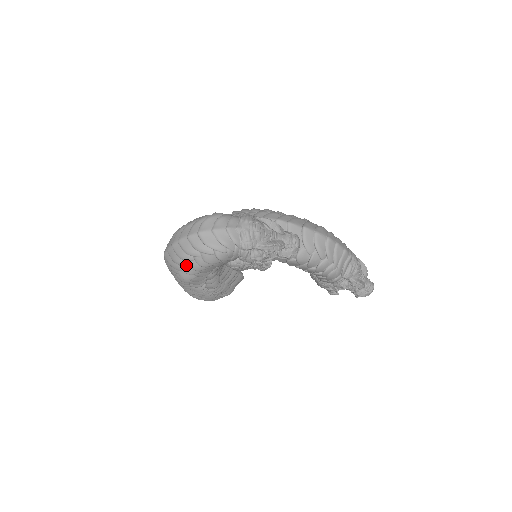
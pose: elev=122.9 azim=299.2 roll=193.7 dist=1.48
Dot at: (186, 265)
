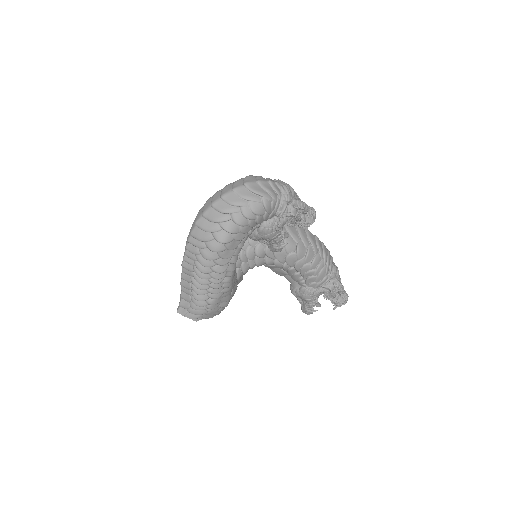
Dot at: (229, 221)
